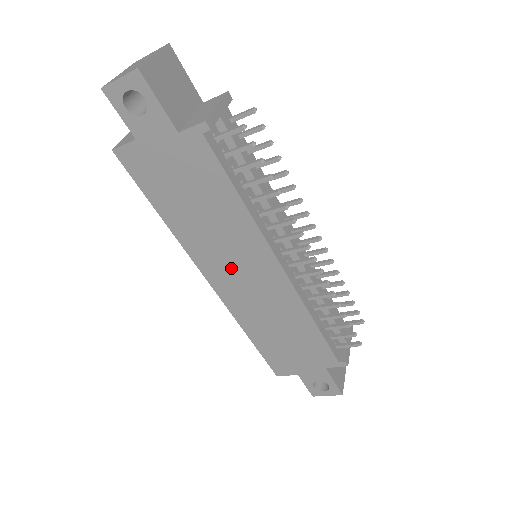
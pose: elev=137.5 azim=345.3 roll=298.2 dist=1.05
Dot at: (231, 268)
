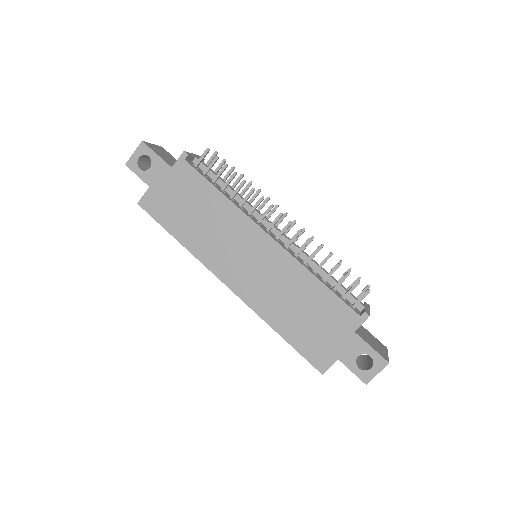
Dot at: (236, 259)
